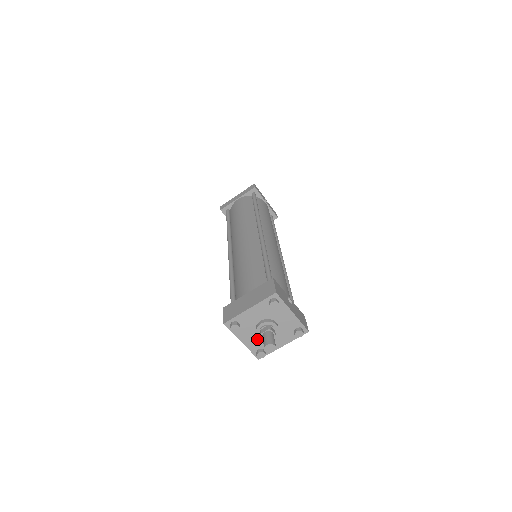
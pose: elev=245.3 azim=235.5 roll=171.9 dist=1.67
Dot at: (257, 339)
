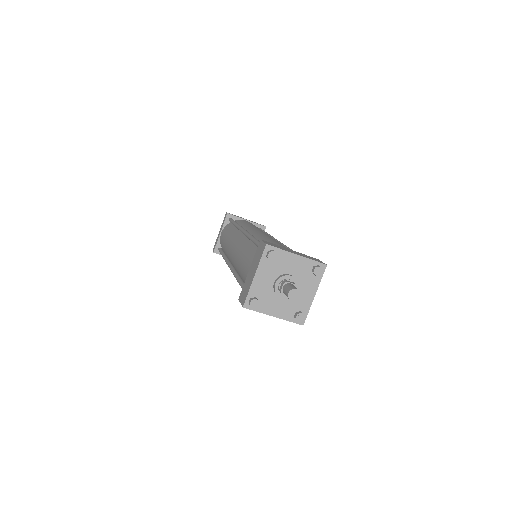
Dot at: (267, 287)
